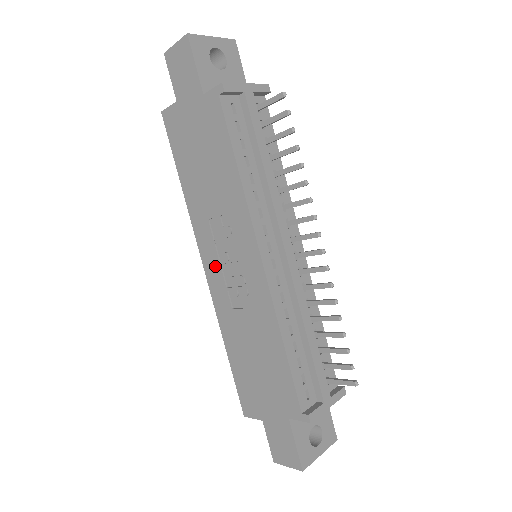
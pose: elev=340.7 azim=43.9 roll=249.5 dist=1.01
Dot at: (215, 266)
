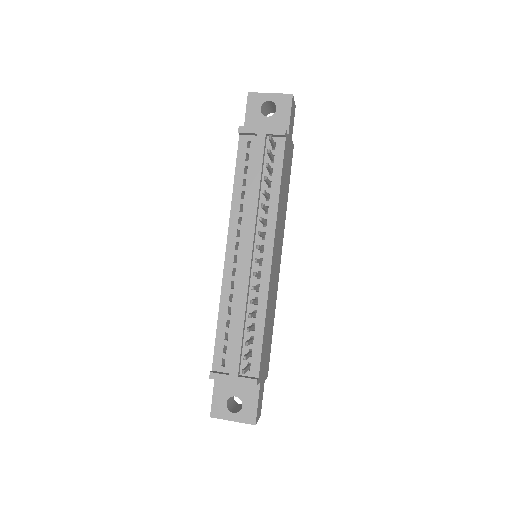
Dot at: occluded
